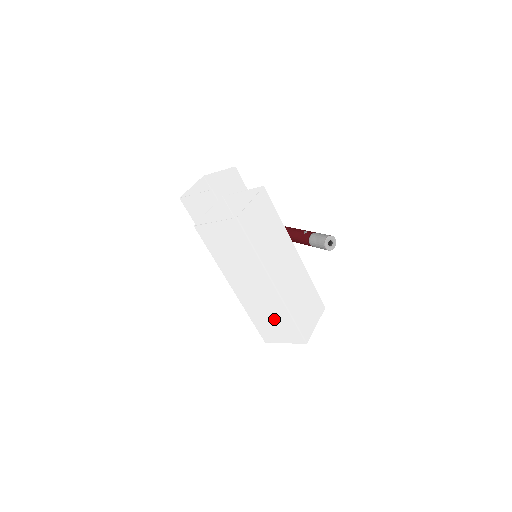
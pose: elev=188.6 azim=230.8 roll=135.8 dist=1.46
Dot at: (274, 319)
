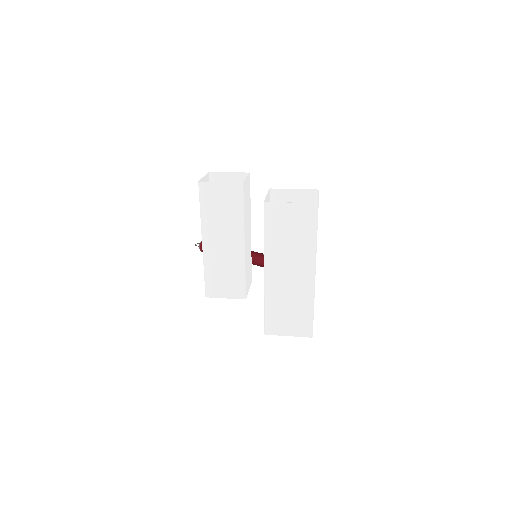
Dot at: (293, 309)
